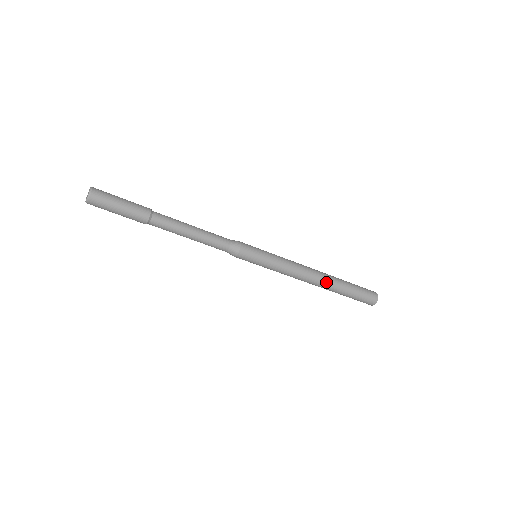
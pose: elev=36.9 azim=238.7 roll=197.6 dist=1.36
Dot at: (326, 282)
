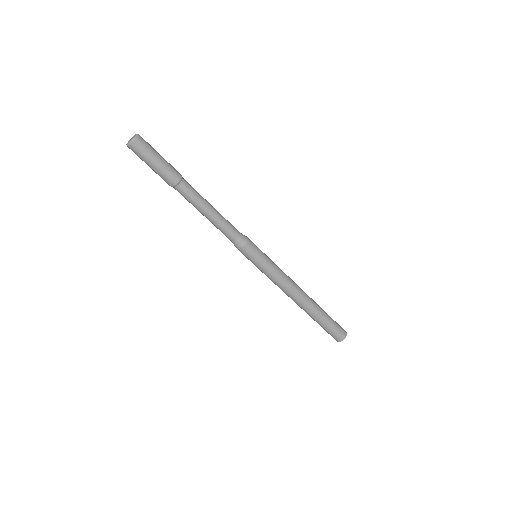
Dot at: (310, 299)
